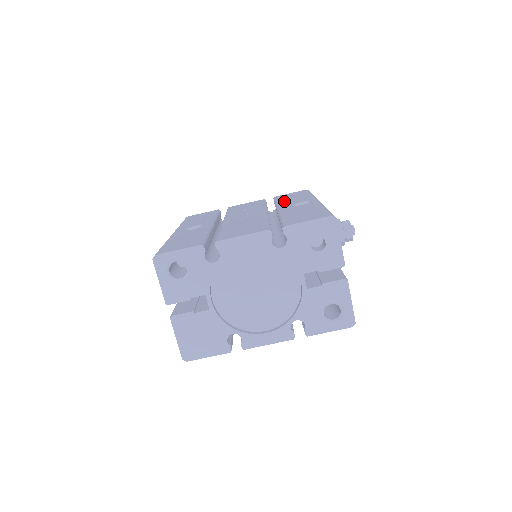
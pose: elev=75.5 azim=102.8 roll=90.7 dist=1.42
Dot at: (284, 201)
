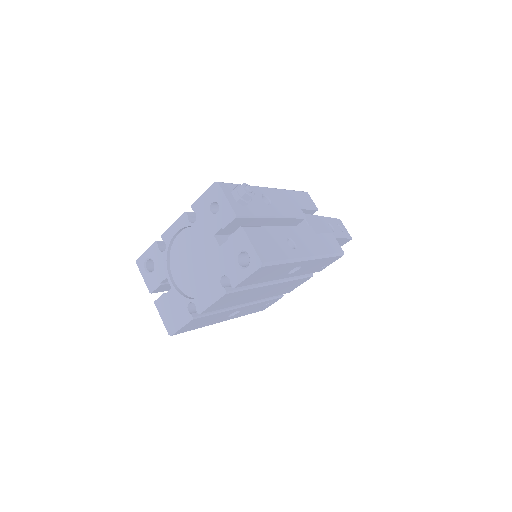
Dot at: occluded
